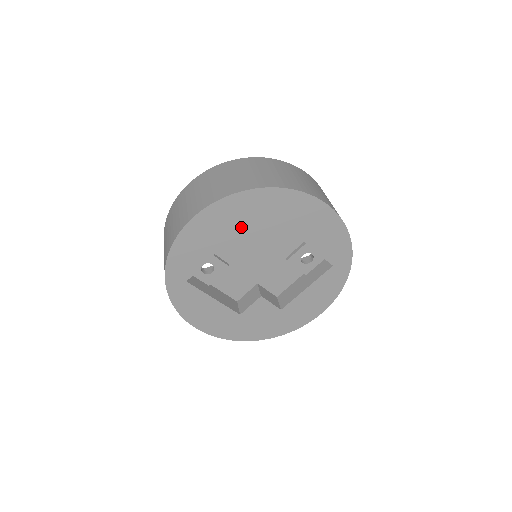
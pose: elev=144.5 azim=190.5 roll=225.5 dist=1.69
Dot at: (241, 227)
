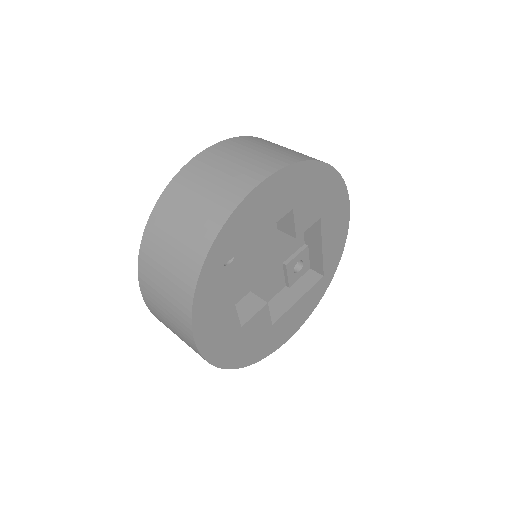
Dot at: (296, 204)
